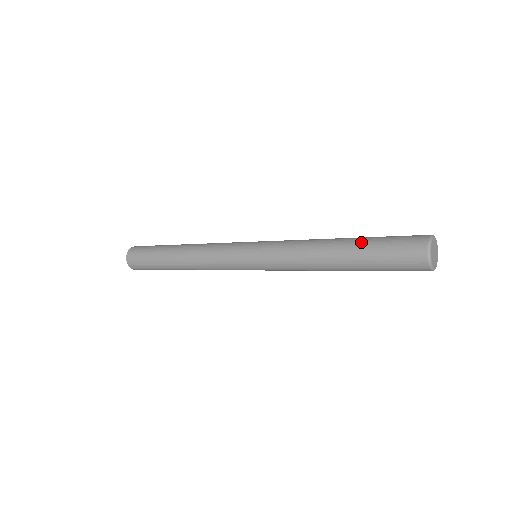
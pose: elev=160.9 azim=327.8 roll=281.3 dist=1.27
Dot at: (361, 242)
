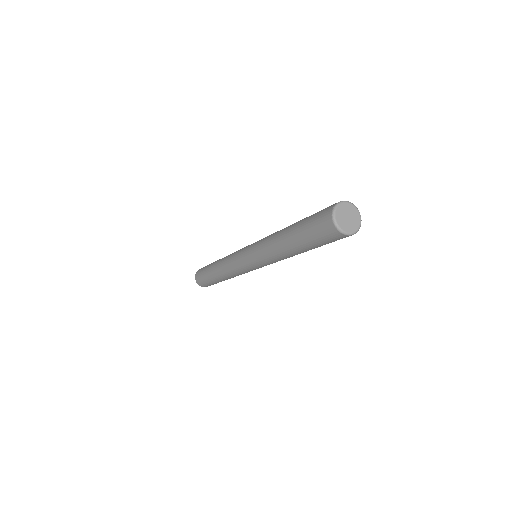
Dot at: (301, 220)
